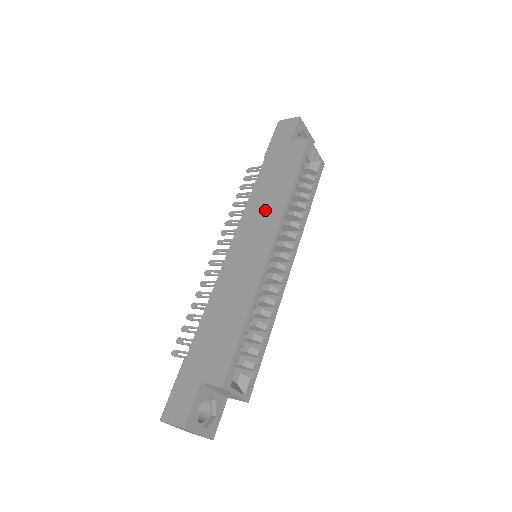
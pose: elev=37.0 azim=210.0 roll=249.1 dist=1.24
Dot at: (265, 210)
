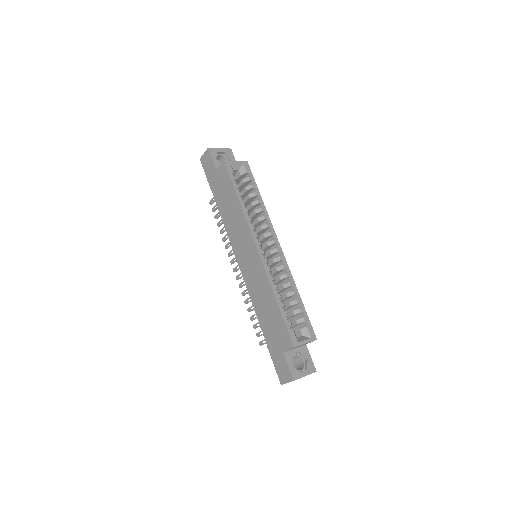
Dot at: (237, 228)
